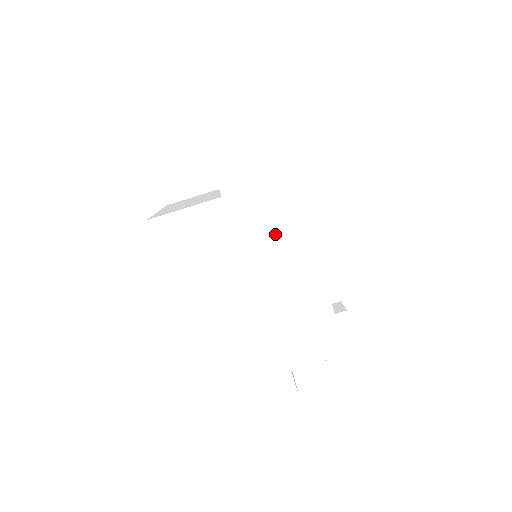
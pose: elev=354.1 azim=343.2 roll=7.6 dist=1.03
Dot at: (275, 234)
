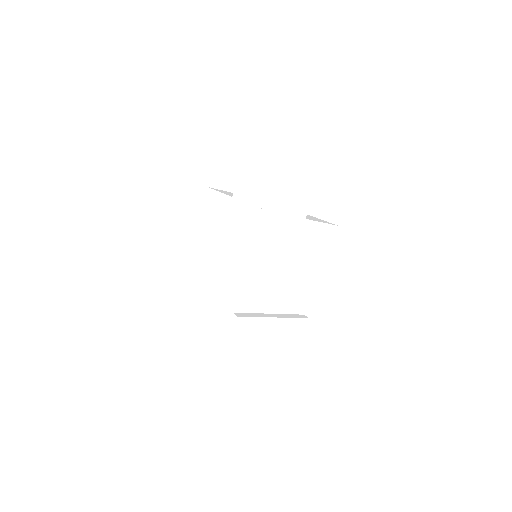
Dot at: (237, 237)
